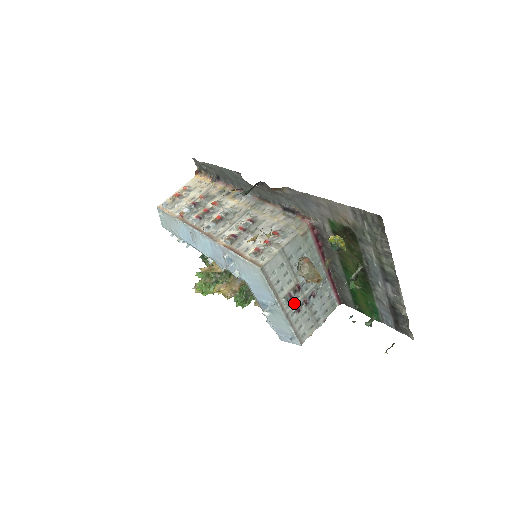
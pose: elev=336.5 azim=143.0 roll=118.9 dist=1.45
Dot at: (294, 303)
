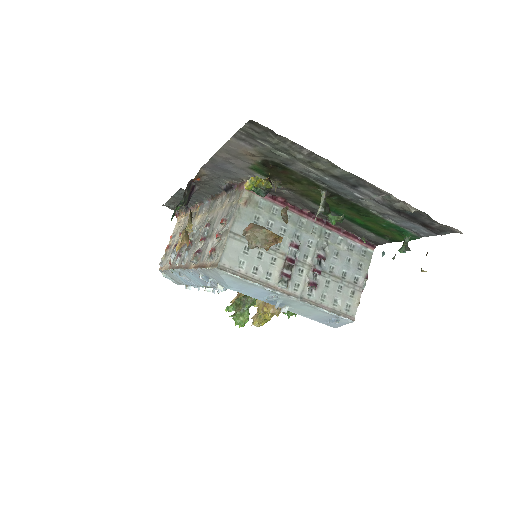
Dot at: (301, 280)
